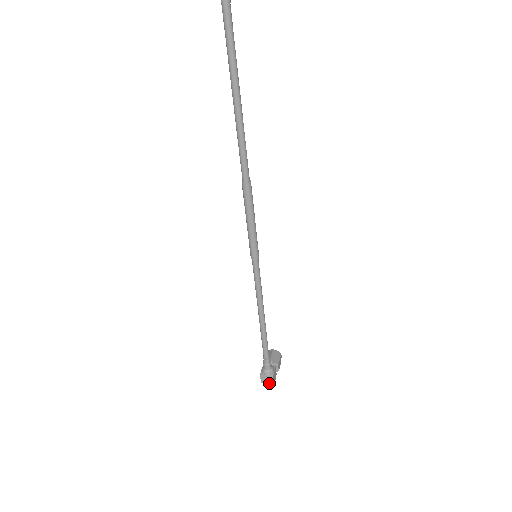
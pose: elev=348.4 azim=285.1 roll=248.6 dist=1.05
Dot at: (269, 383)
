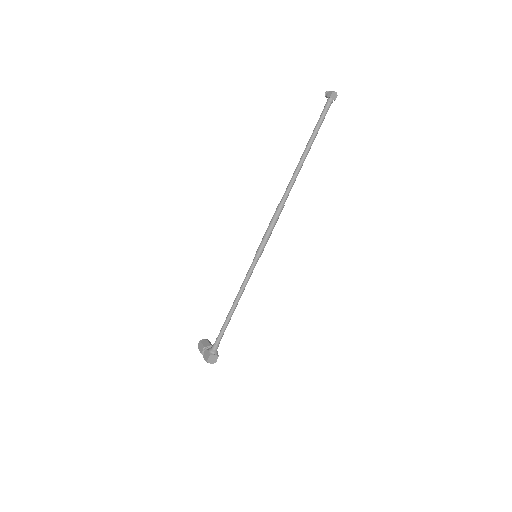
Dot at: (212, 362)
